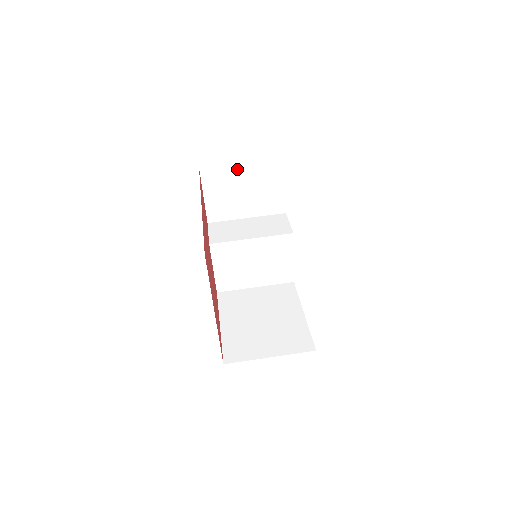
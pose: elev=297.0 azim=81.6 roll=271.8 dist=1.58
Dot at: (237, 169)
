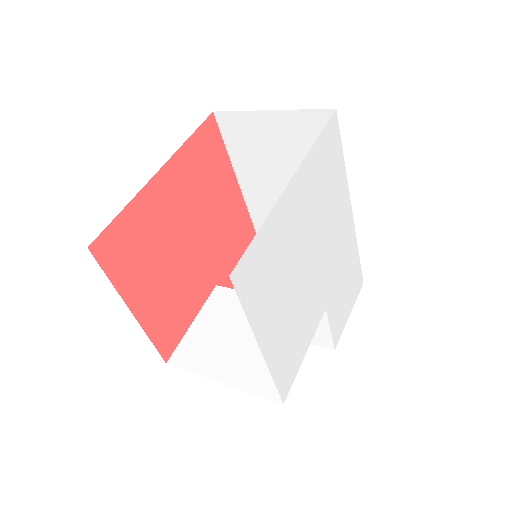
Dot at: occluded
